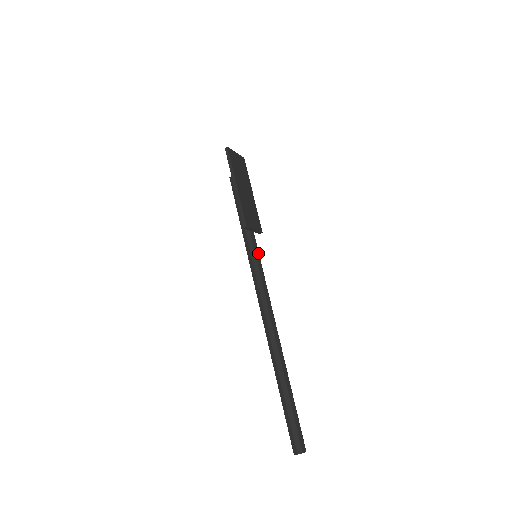
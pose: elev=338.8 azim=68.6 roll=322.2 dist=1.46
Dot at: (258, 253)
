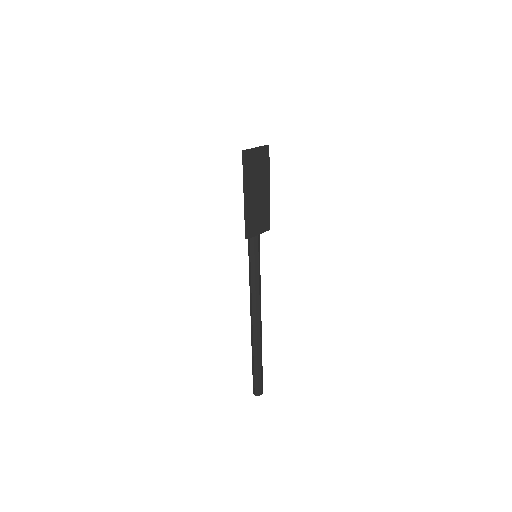
Dot at: (258, 255)
